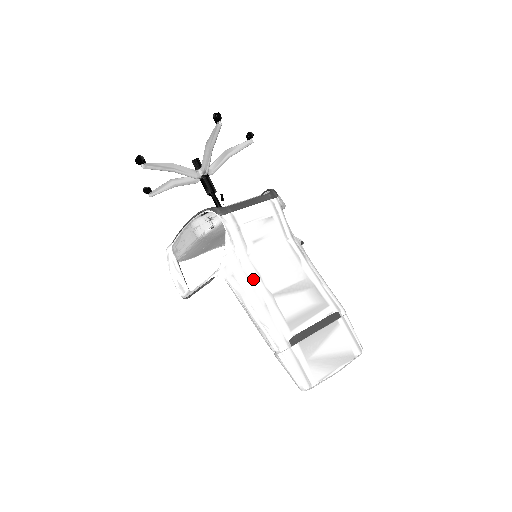
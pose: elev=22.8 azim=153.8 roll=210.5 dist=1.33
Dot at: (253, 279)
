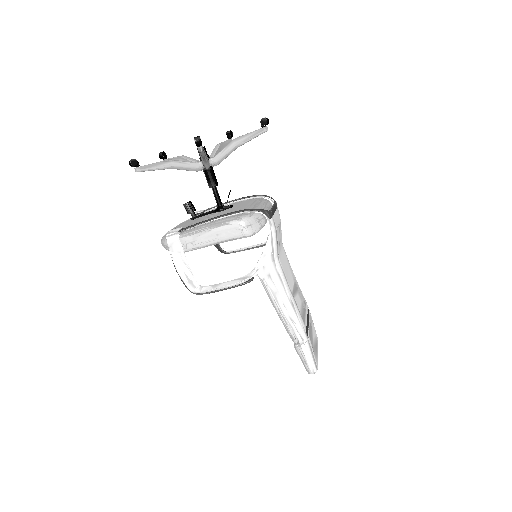
Dot at: (283, 280)
